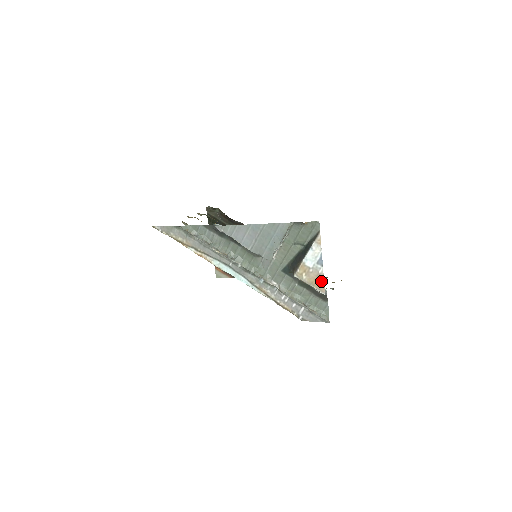
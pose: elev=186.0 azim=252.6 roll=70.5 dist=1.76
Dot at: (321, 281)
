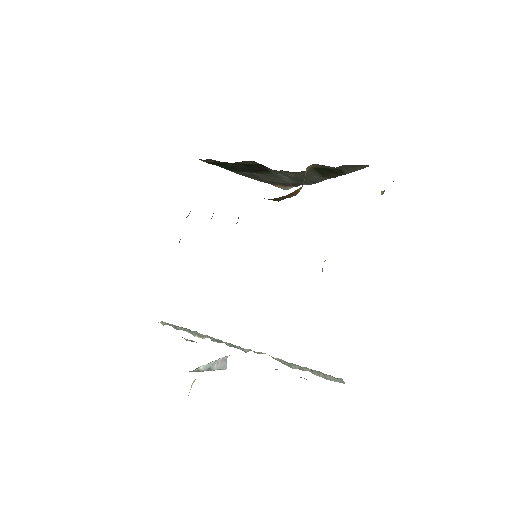
Dot at: occluded
